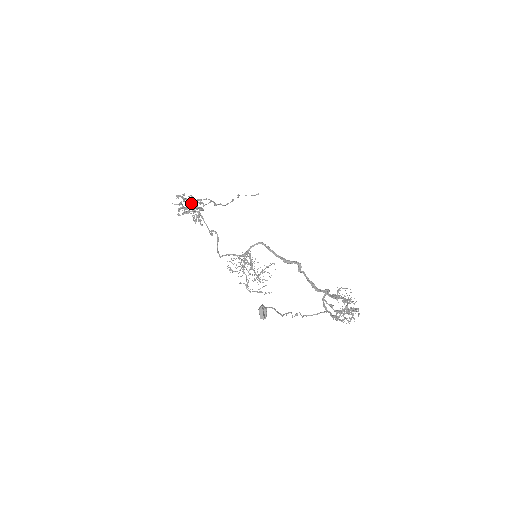
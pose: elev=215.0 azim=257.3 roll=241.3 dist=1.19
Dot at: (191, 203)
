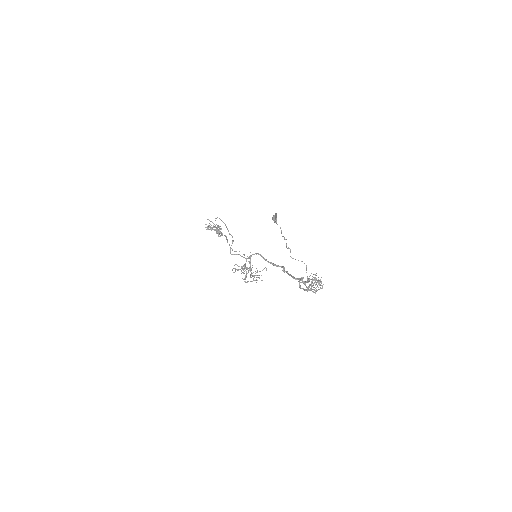
Dot at: occluded
